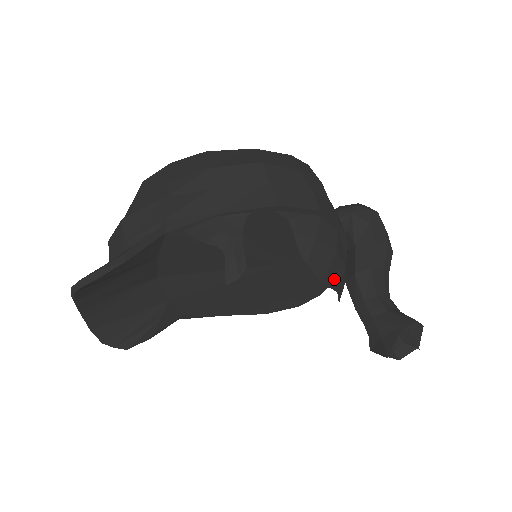
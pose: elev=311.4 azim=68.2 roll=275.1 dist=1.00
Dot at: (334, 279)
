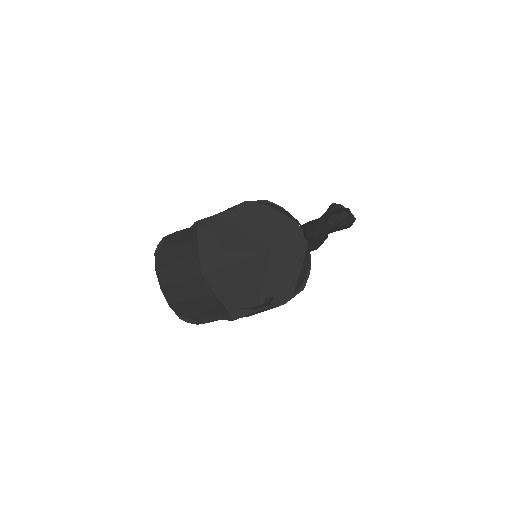
Dot at: (292, 218)
